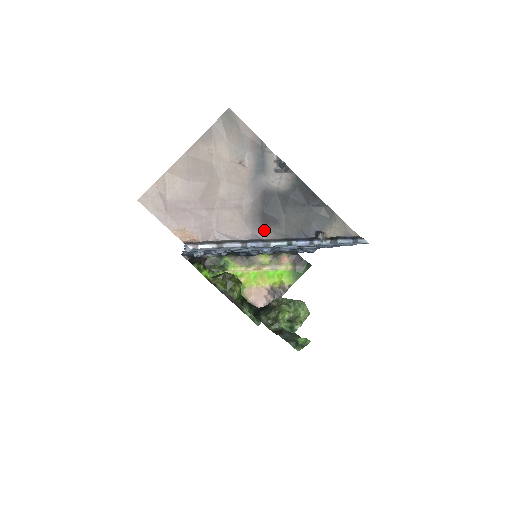
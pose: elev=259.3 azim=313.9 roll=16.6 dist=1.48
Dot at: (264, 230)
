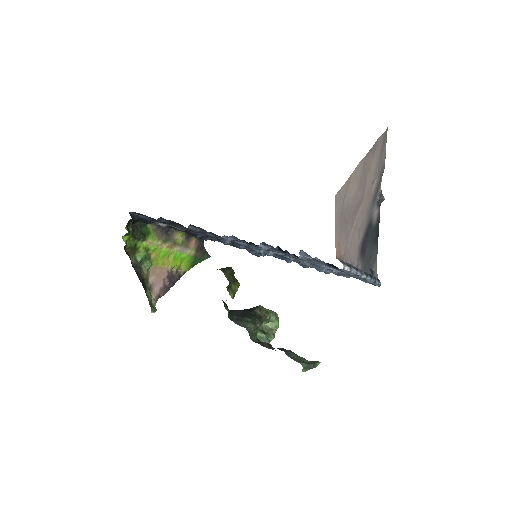
Dot at: (360, 259)
